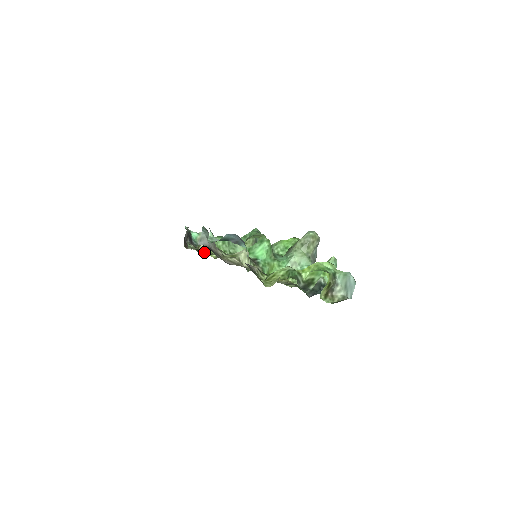
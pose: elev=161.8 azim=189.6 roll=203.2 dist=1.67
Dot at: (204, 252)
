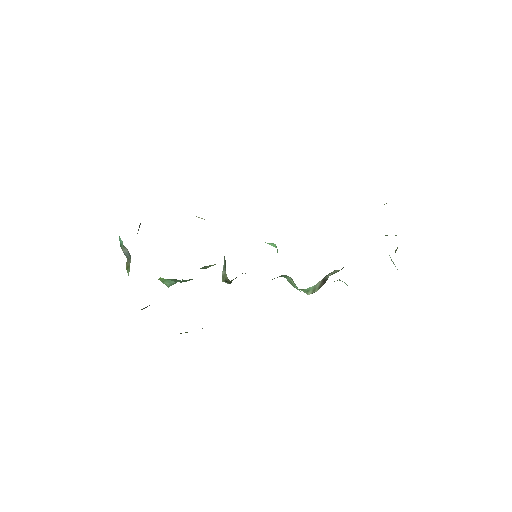
Dot at: occluded
